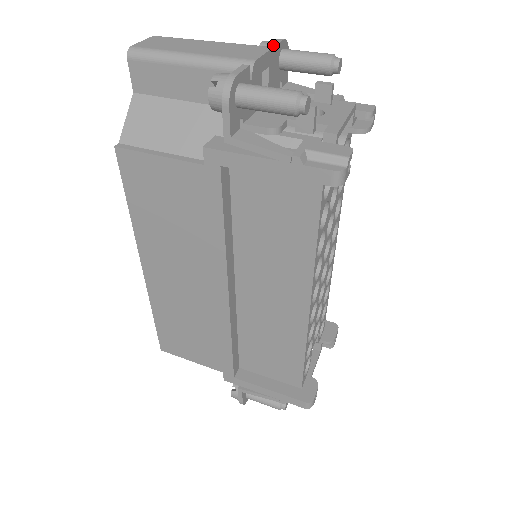
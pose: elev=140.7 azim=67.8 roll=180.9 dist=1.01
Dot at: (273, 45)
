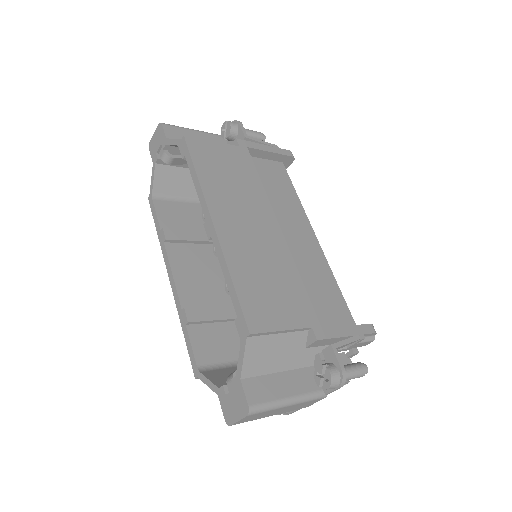
Dot at: occluded
